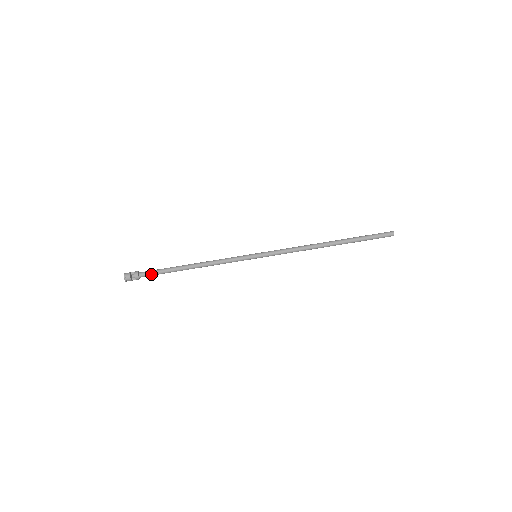
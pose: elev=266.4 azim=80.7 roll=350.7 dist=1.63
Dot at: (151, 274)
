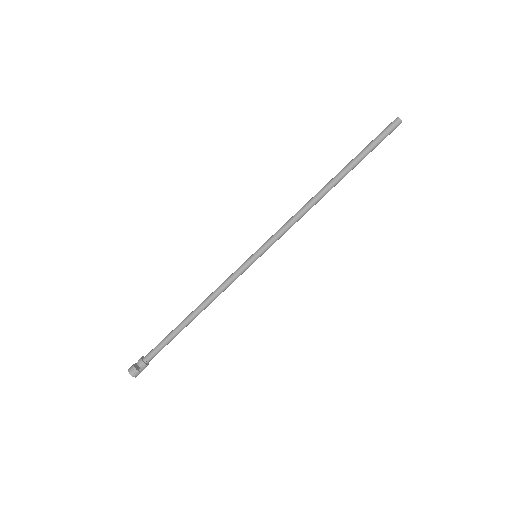
Dot at: (155, 351)
